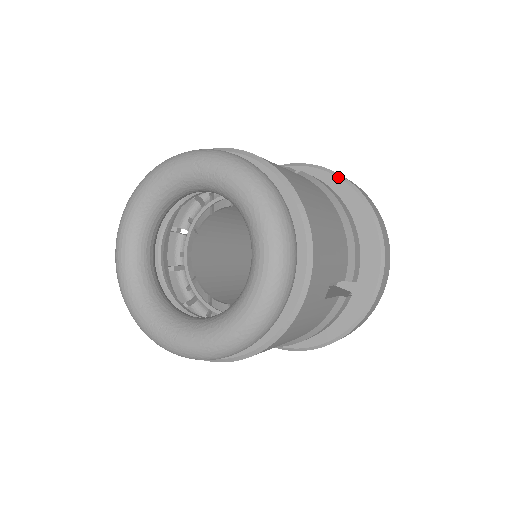
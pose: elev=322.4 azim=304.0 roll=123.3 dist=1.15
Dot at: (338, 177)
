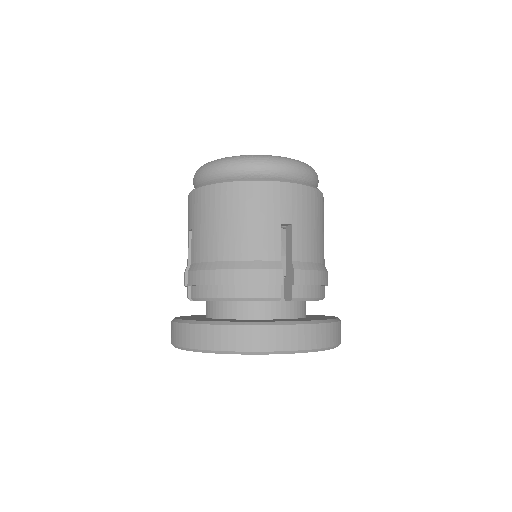
Dot at: occluded
